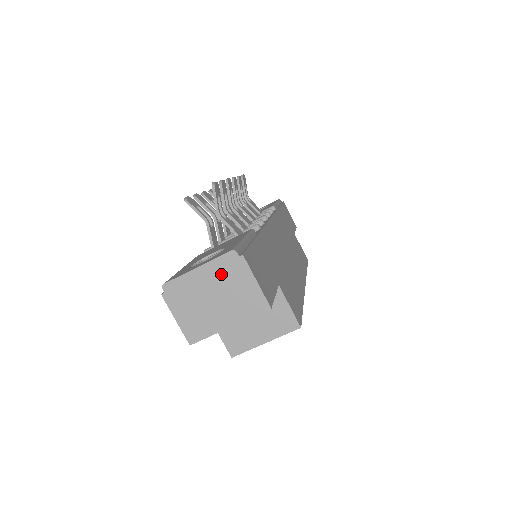
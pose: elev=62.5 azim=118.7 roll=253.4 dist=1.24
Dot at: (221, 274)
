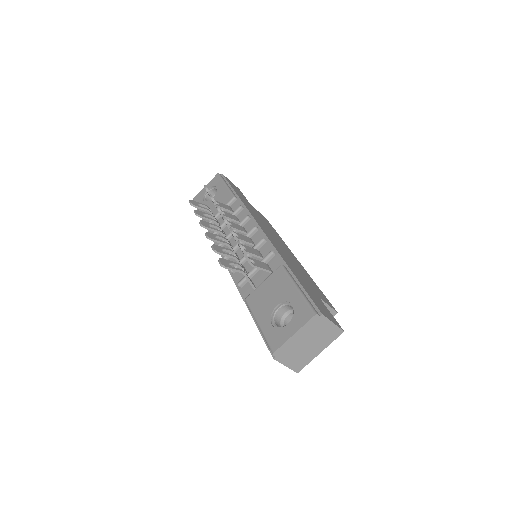
Dot at: (310, 330)
